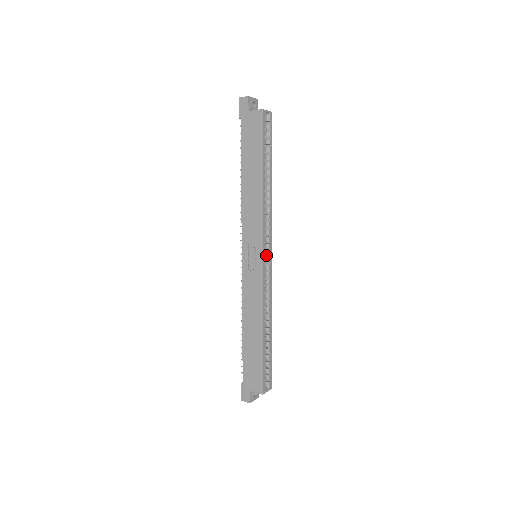
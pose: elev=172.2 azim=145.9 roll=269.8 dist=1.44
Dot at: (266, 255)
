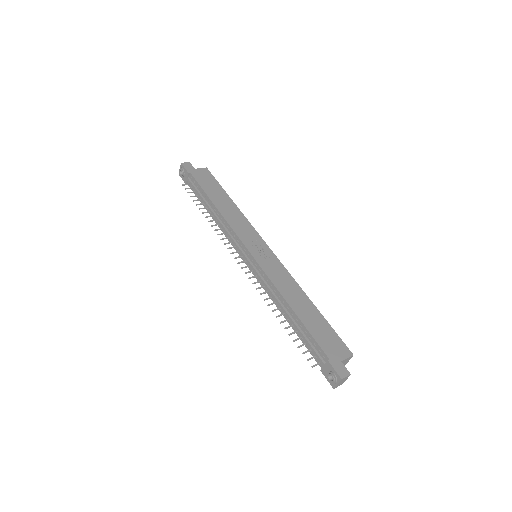
Dot at: occluded
